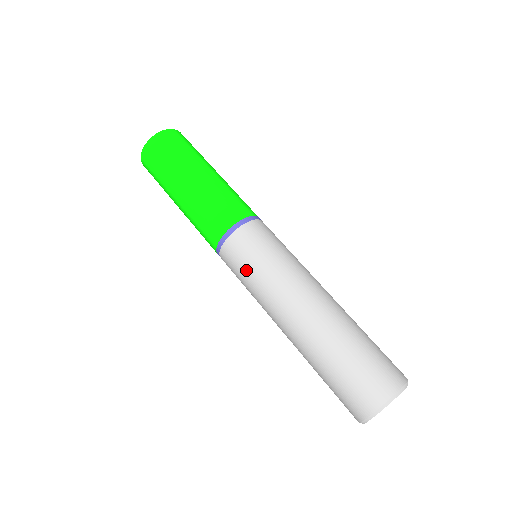
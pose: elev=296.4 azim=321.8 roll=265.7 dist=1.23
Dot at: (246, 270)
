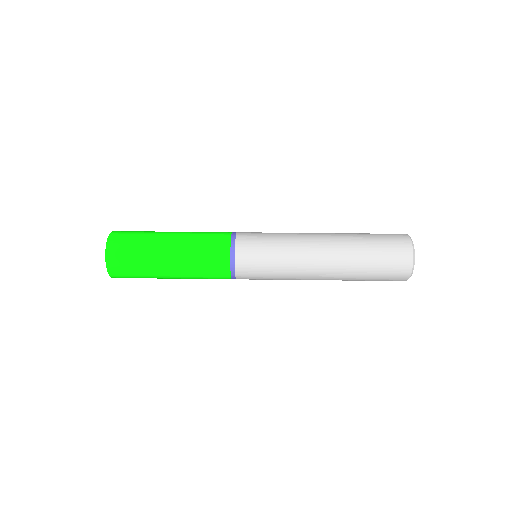
Dot at: (267, 260)
